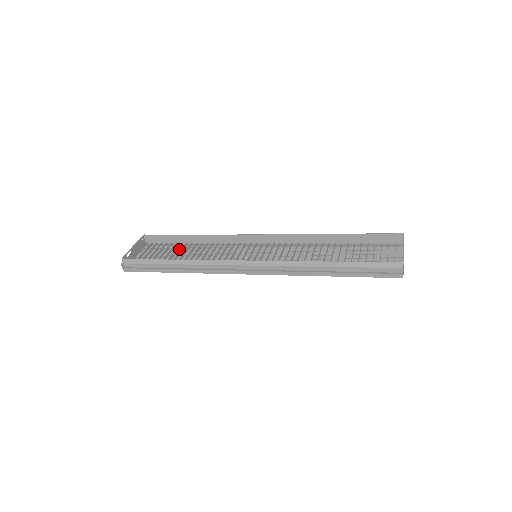
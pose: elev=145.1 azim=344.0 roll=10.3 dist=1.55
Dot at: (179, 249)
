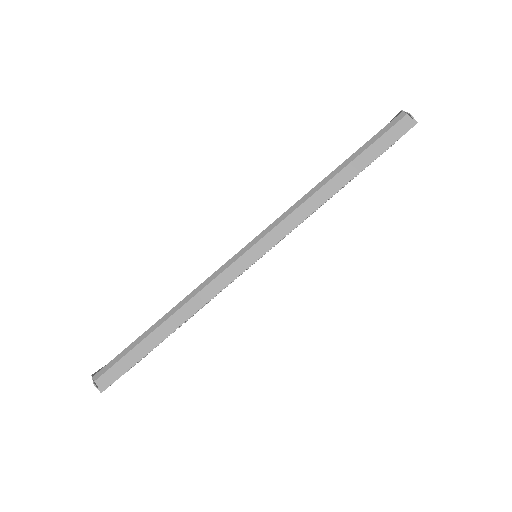
Dot at: occluded
